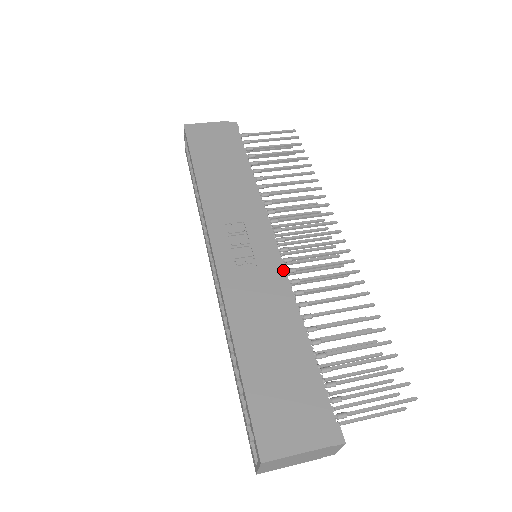
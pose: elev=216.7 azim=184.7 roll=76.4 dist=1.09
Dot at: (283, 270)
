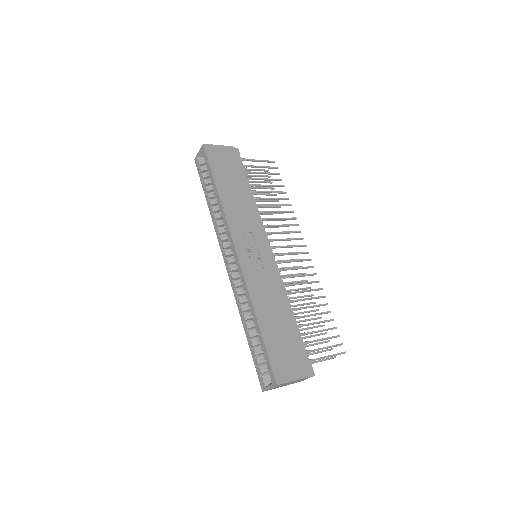
Dot at: (277, 270)
